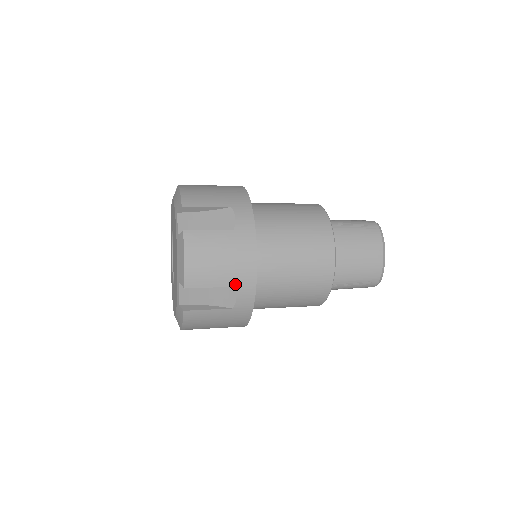
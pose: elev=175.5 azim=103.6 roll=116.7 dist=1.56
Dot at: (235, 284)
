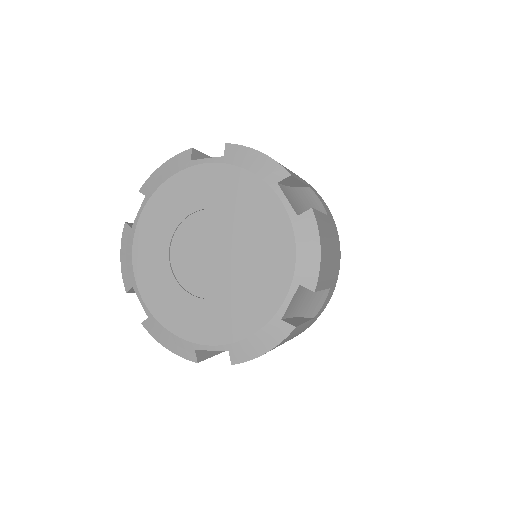
Dot at: (331, 285)
